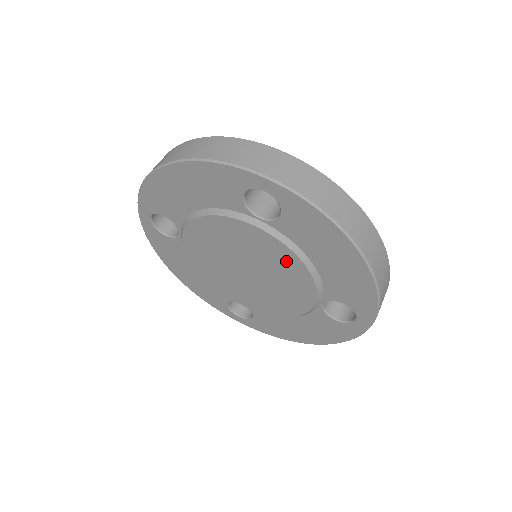
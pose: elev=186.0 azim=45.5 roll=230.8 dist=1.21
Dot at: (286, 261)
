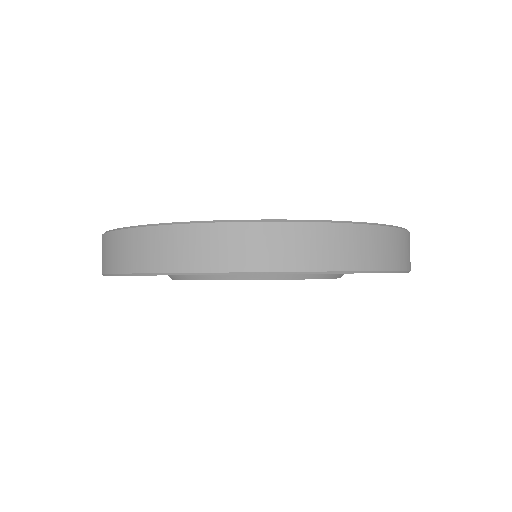
Dot at: occluded
